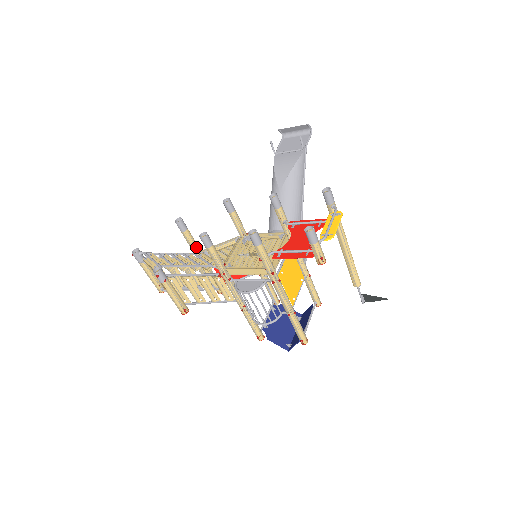
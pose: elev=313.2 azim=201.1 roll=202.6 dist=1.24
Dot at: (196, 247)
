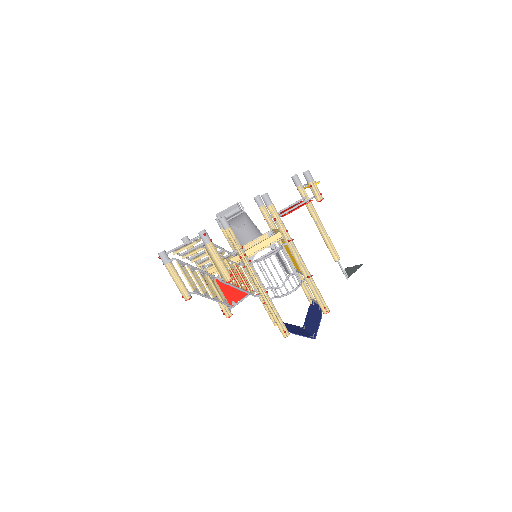
Dot at: occluded
